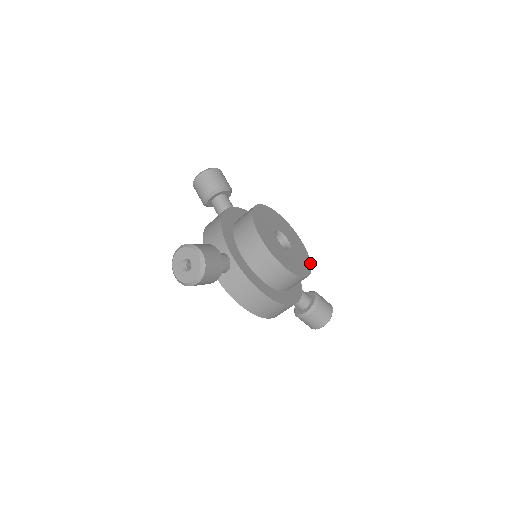
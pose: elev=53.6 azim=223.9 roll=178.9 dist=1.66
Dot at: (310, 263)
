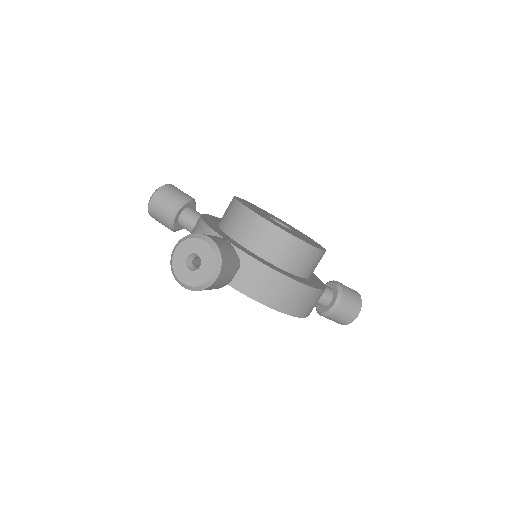
Dot at: (317, 243)
